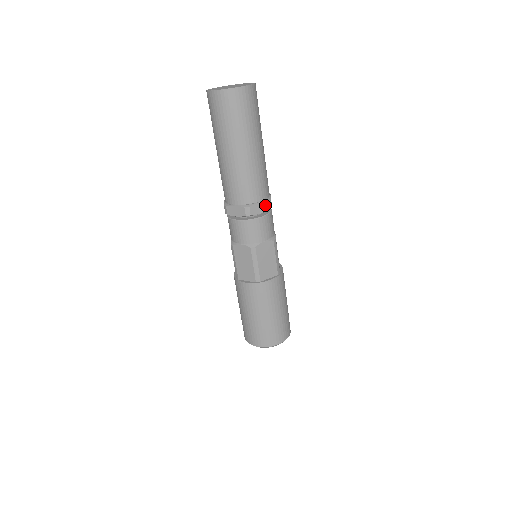
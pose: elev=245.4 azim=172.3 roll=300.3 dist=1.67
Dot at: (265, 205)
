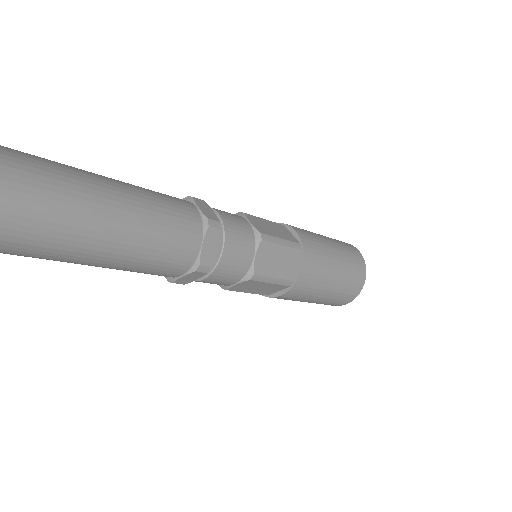
Dot at: (211, 235)
